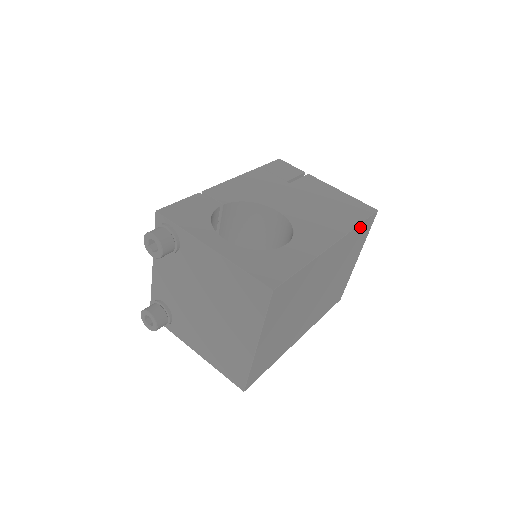
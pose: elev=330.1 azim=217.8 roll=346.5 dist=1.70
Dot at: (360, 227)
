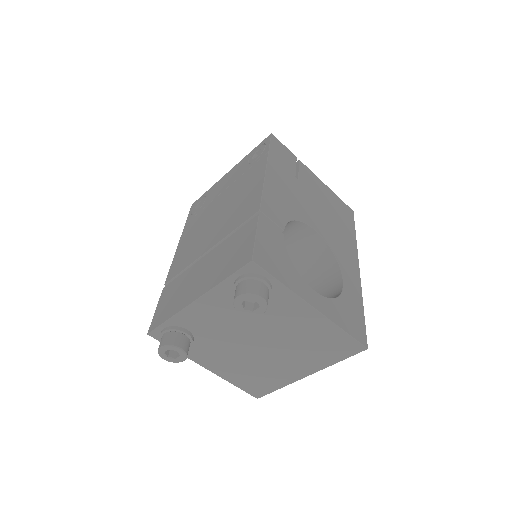
Dot at: occluded
